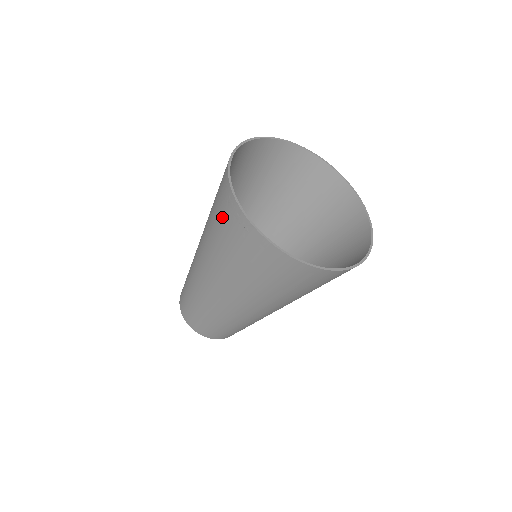
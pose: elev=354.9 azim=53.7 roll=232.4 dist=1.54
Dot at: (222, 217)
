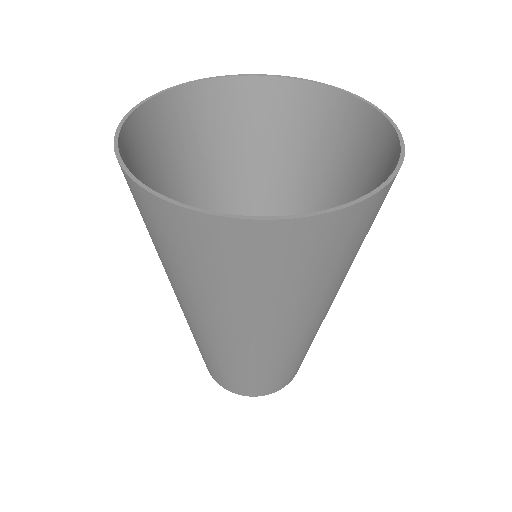
Dot at: occluded
